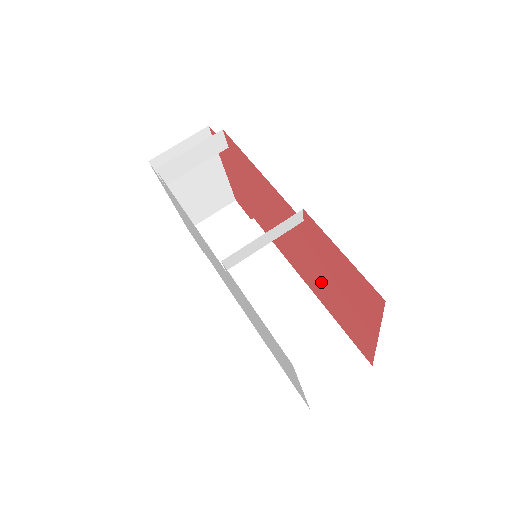
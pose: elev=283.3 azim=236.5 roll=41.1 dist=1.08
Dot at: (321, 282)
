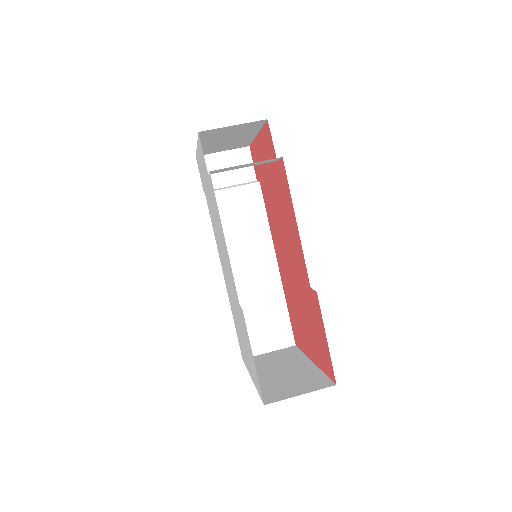
Dot at: (294, 293)
